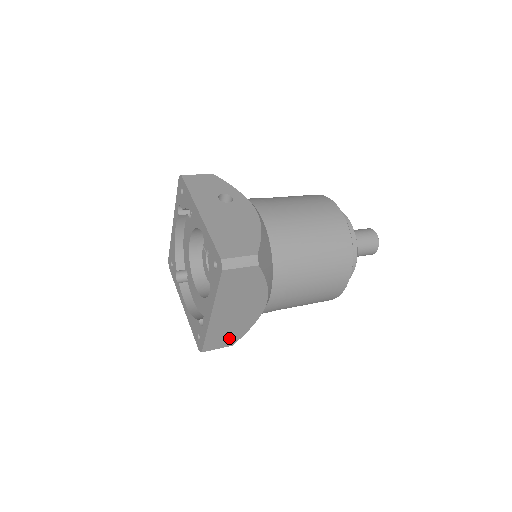
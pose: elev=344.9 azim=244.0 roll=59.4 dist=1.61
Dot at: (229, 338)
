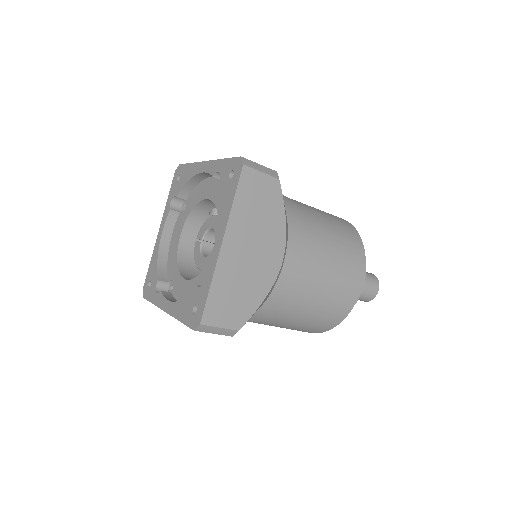
Dot at: (236, 310)
